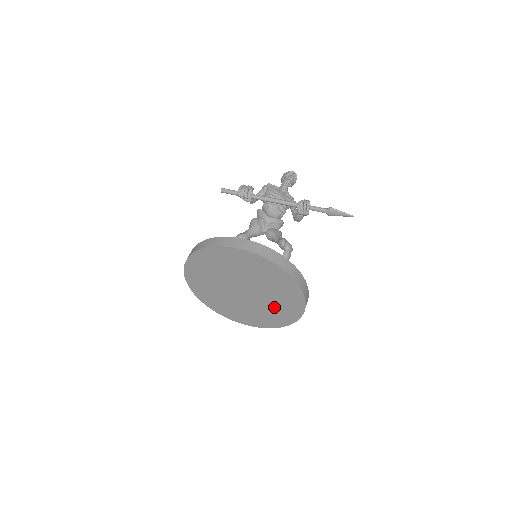
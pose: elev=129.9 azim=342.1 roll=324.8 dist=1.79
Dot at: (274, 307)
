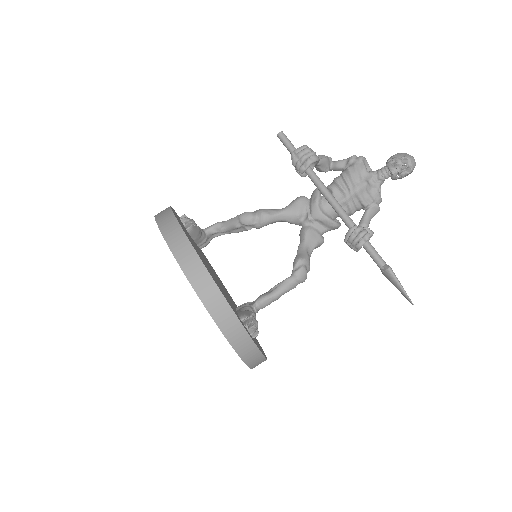
Dot at: occluded
